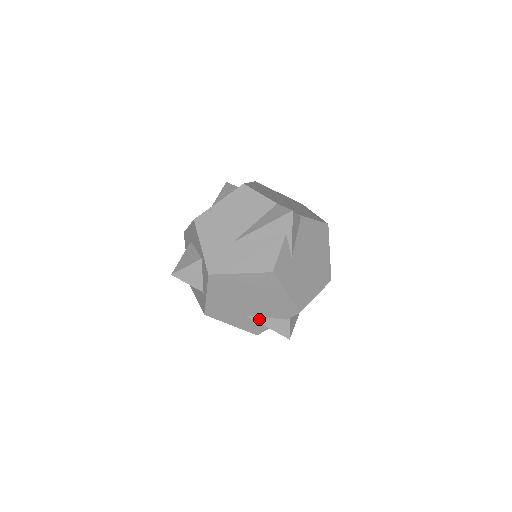
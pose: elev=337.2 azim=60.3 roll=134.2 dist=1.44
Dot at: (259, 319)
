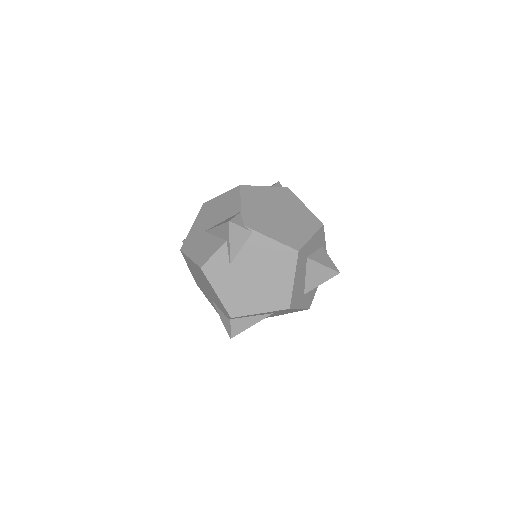
Dot at: (217, 307)
